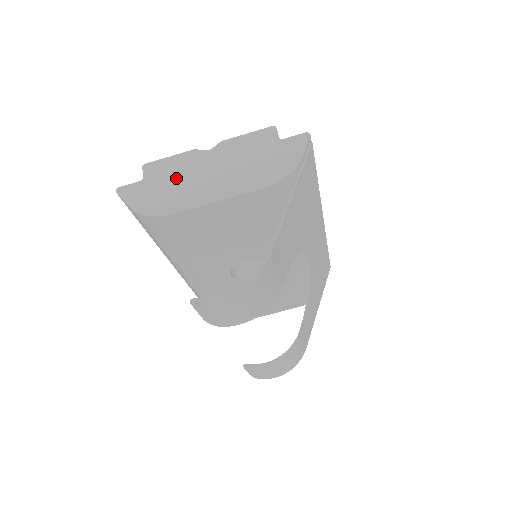
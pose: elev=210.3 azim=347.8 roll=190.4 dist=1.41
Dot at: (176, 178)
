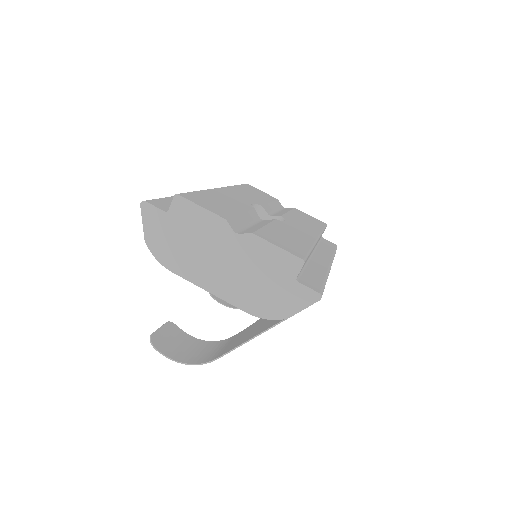
Dot at: (193, 238)
